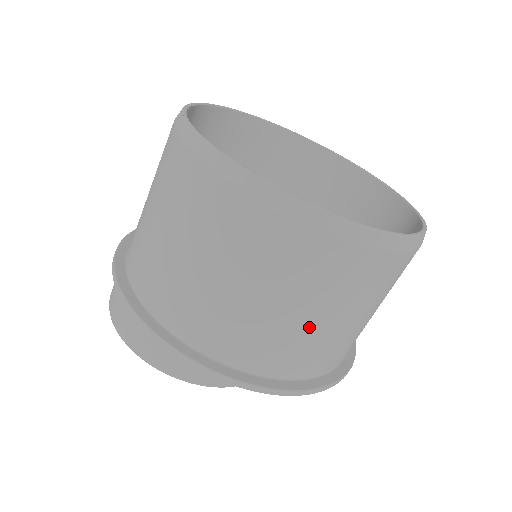
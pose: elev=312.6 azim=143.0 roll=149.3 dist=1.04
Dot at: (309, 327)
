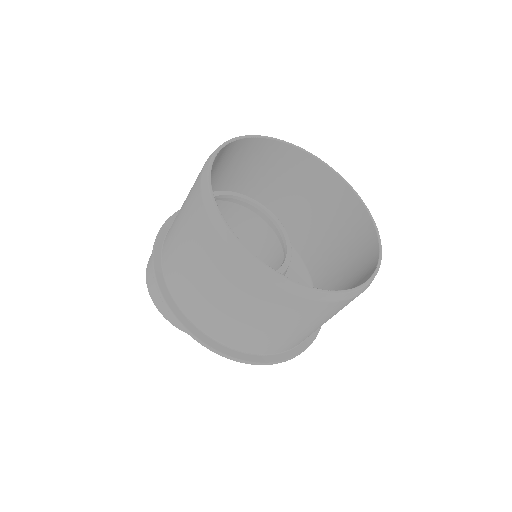
Dot at: (250, 325)
